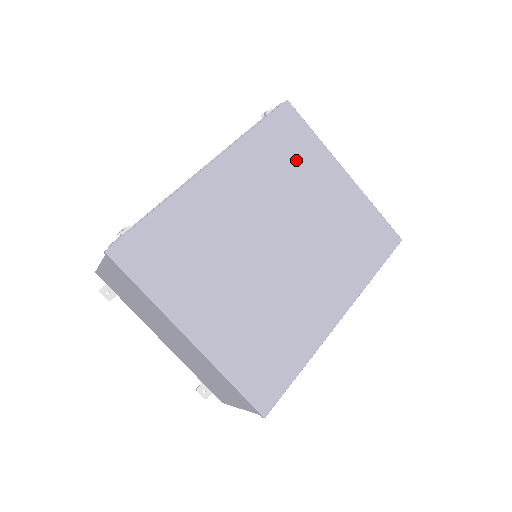
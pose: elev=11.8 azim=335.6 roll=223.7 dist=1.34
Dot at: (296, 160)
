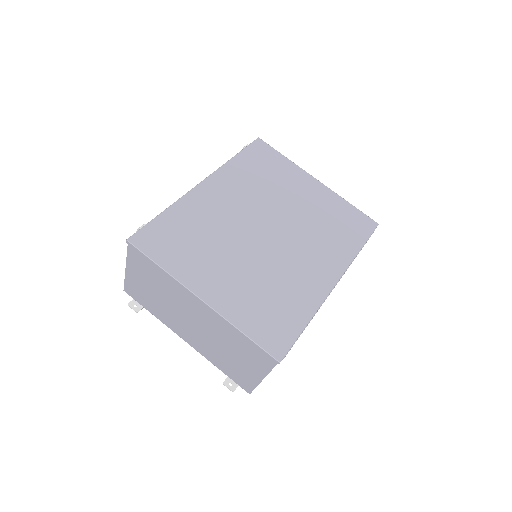
Dot at: (273, 174)
